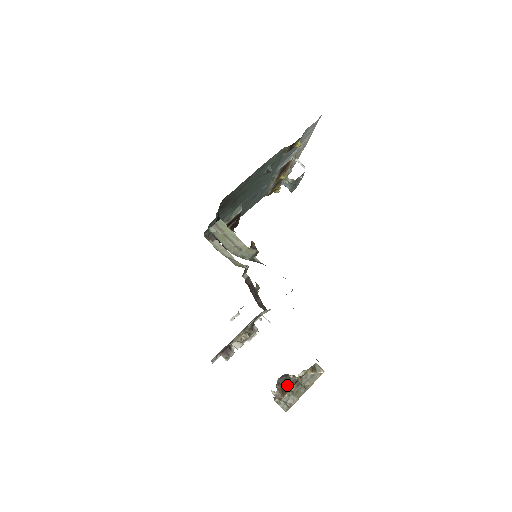
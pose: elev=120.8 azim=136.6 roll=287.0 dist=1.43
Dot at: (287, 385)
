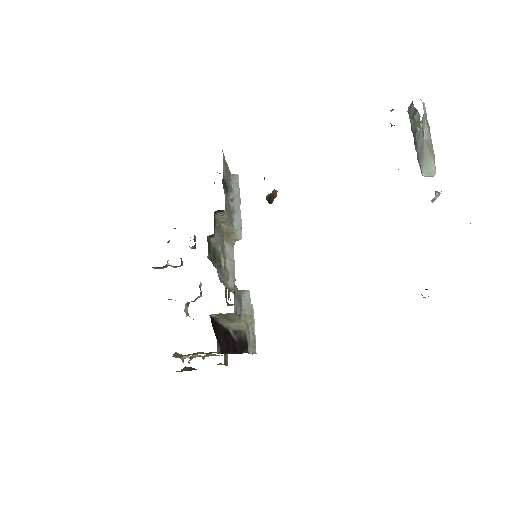
Dot at: (190, 370)
